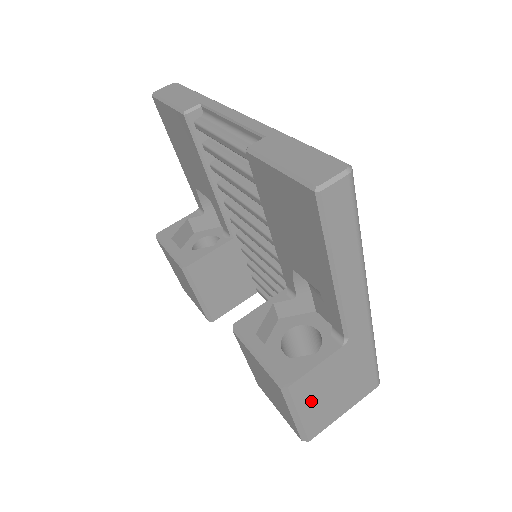
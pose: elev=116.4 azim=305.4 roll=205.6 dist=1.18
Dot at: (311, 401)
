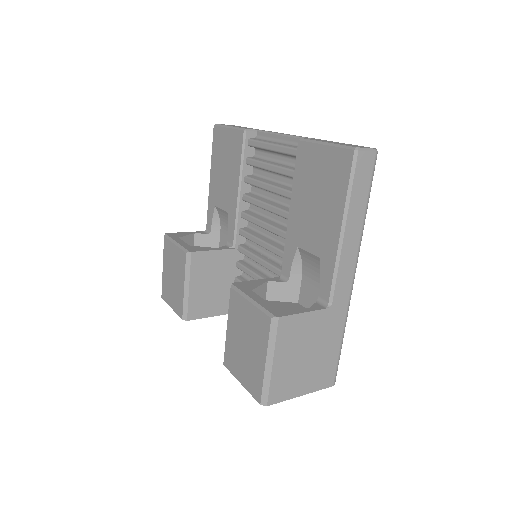
Dot at: (286, 352)
